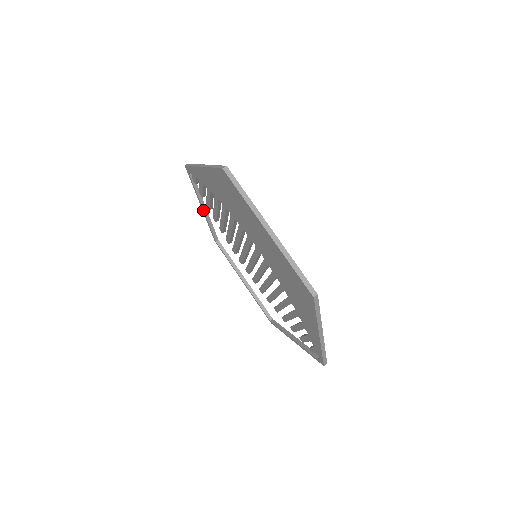
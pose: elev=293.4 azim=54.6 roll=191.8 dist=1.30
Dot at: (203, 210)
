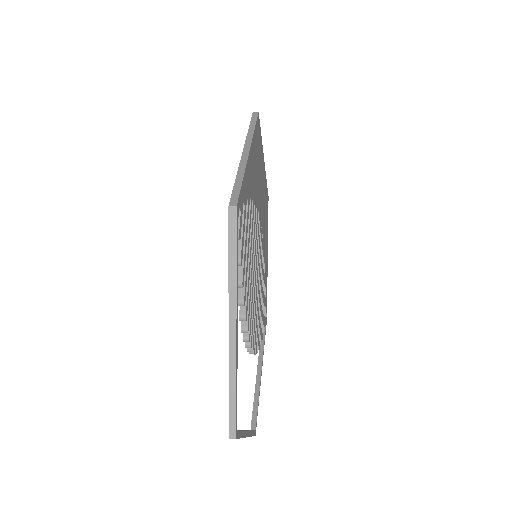
Dot at: (257, 371)
